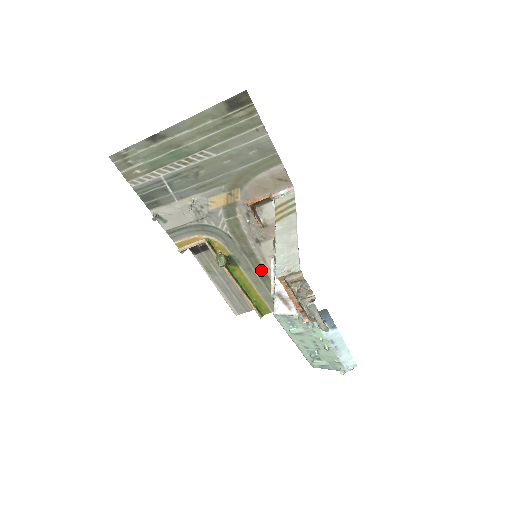
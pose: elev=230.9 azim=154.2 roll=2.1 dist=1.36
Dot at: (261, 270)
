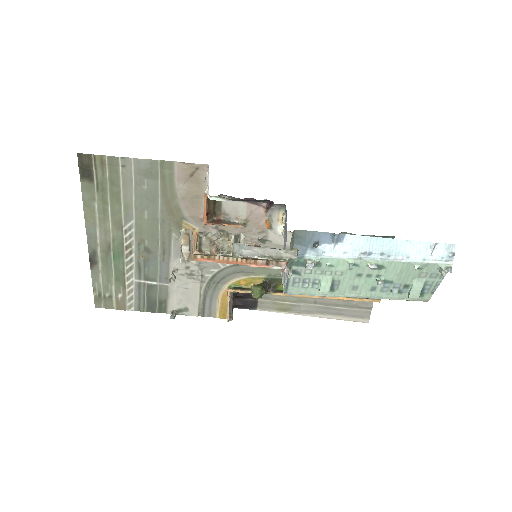
Dot at: occluded
